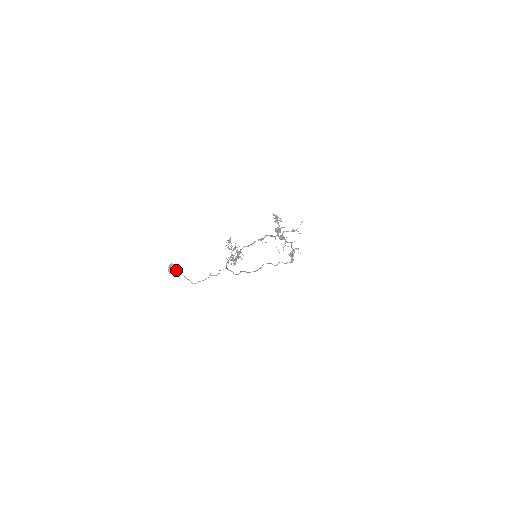
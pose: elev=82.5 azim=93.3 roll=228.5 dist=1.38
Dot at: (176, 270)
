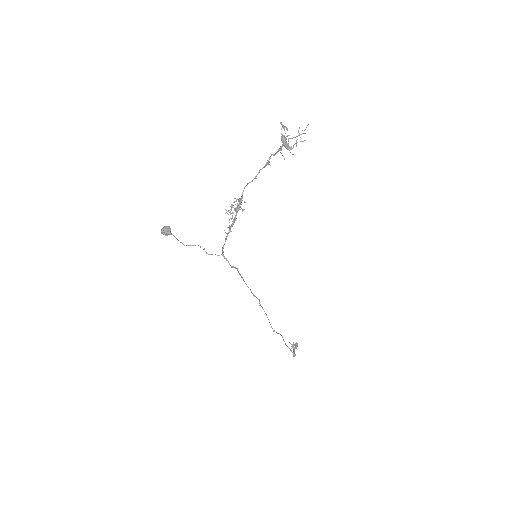
Dot at: (170, 231)
